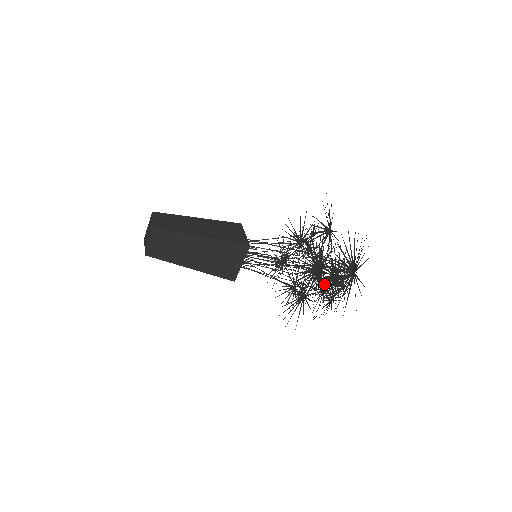
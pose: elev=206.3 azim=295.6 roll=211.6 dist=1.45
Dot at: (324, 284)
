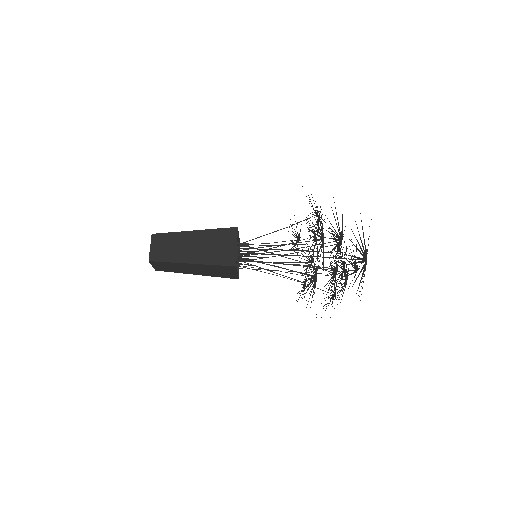
Dot at: occluded
